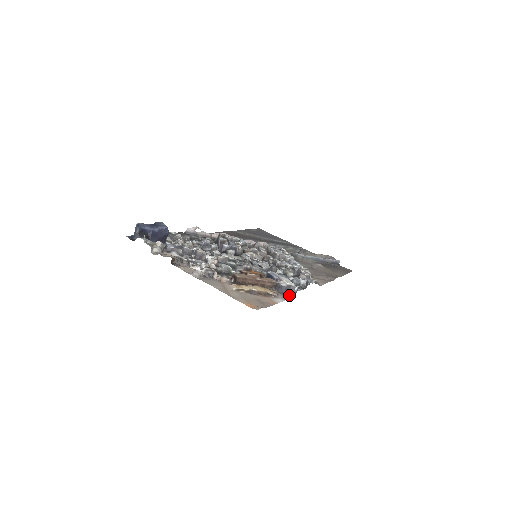
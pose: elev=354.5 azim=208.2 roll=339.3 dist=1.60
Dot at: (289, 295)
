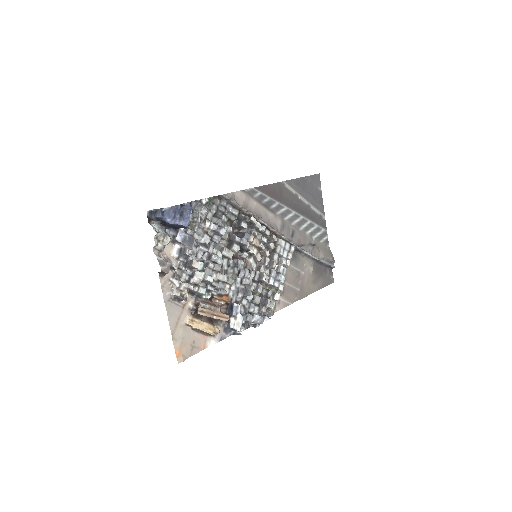
Dot at: (229, 332)
